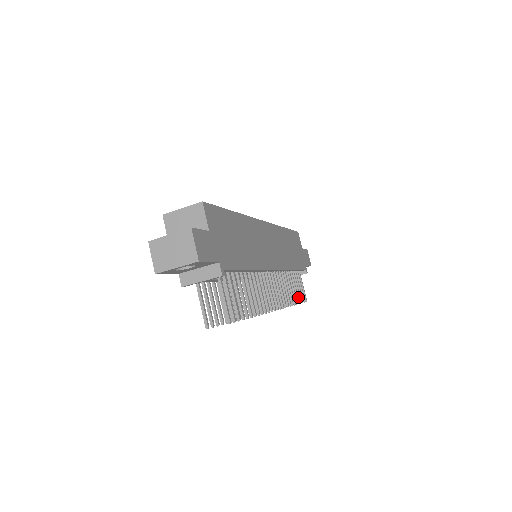
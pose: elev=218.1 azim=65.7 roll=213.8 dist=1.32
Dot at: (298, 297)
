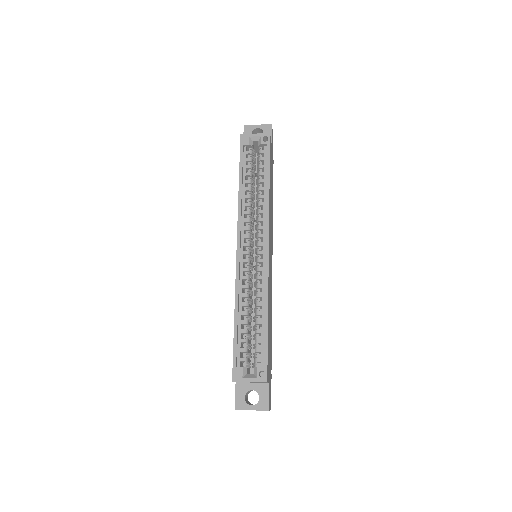
Dot at: occluded
